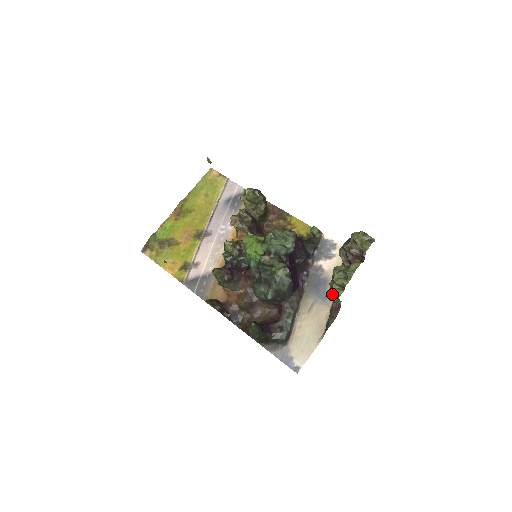
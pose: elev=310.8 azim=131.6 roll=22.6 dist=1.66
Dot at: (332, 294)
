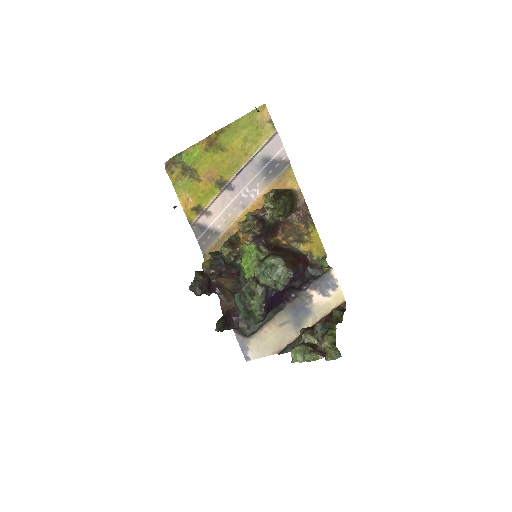
Dot at: occluded
